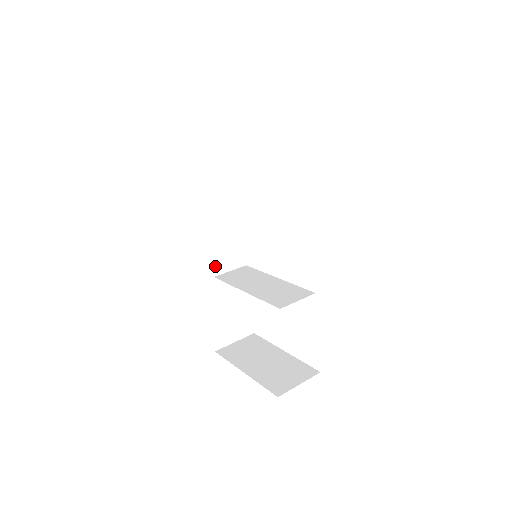
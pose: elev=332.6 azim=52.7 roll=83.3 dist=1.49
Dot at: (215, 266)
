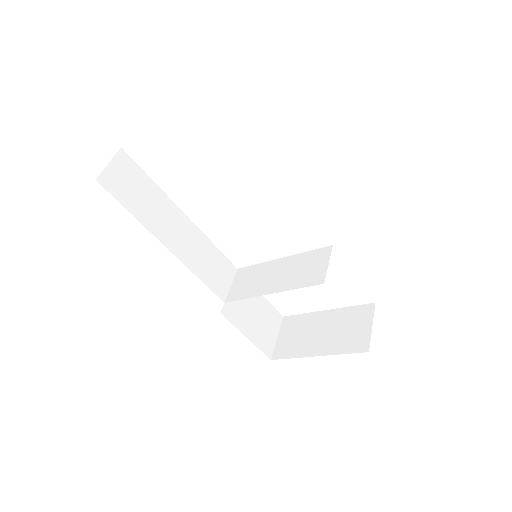
Dot at: (218, 293)
